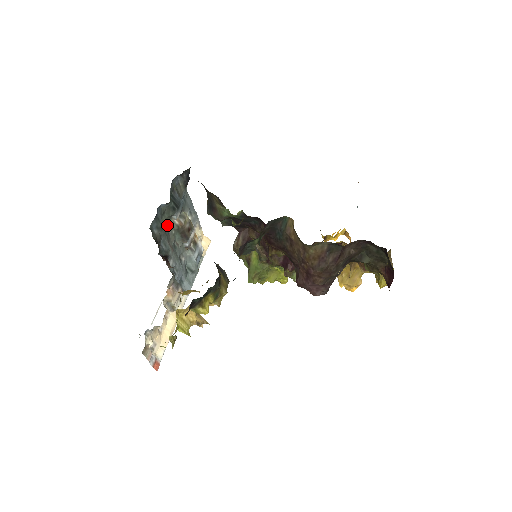
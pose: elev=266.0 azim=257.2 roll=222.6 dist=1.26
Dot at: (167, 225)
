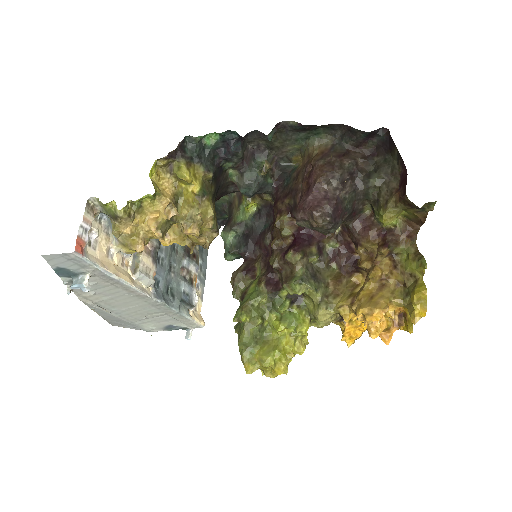
Dot at: occluded
